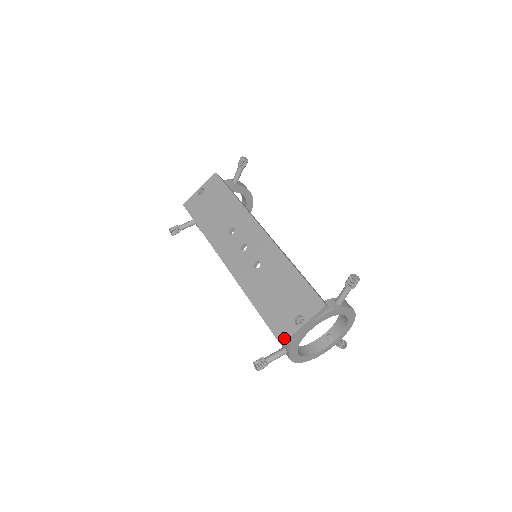
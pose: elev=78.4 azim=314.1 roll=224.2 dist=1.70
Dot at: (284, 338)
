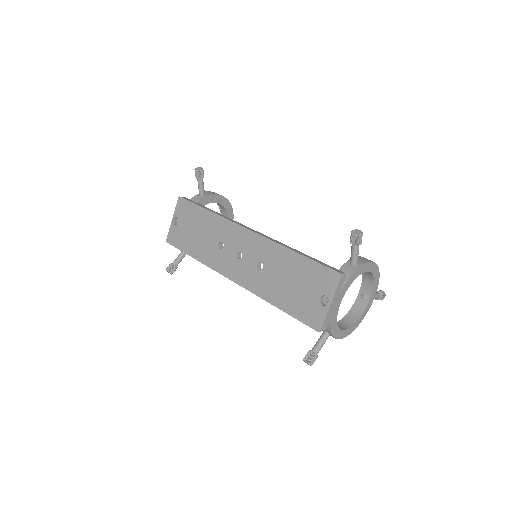
Dot at: (319, 325)
